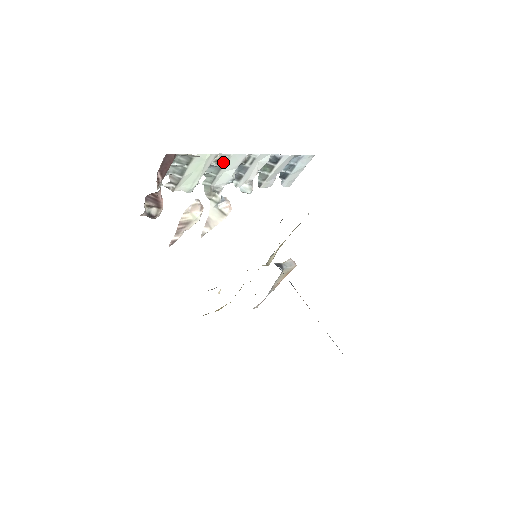
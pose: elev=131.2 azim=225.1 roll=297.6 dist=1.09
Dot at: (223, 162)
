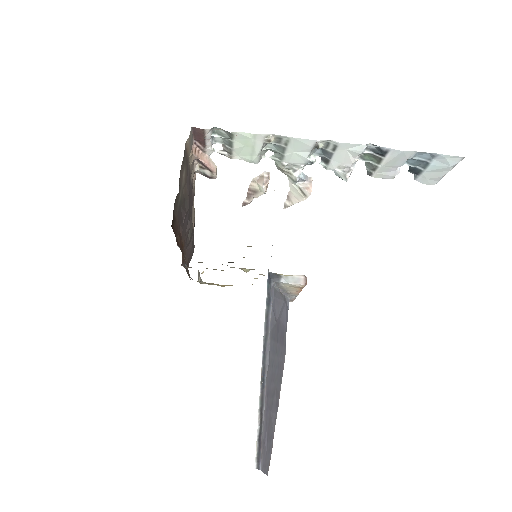
Dot at: (284, 143)
